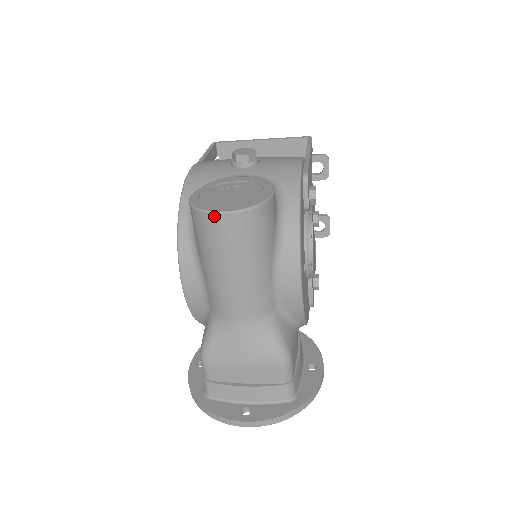
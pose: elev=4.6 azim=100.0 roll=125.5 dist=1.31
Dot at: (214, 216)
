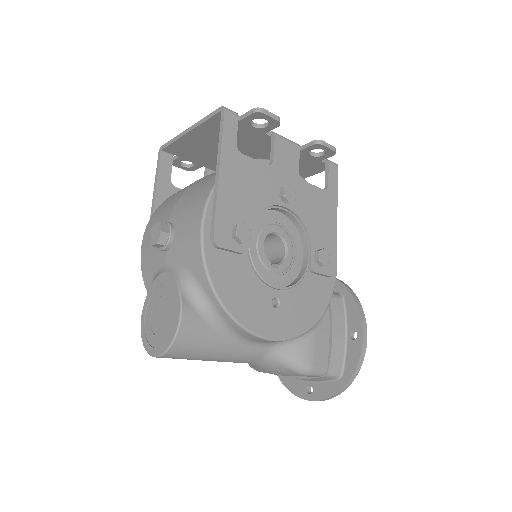
Dot at: (154, 356)
